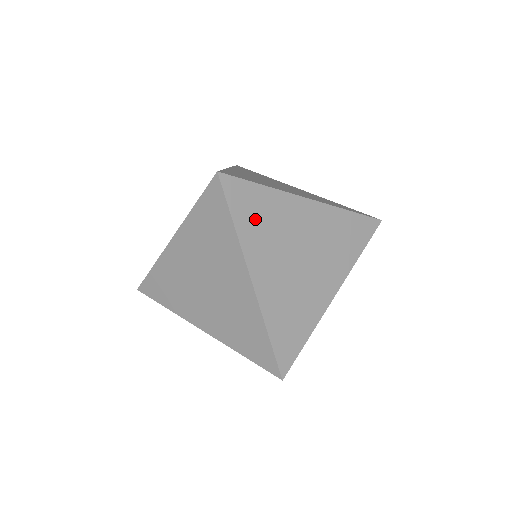
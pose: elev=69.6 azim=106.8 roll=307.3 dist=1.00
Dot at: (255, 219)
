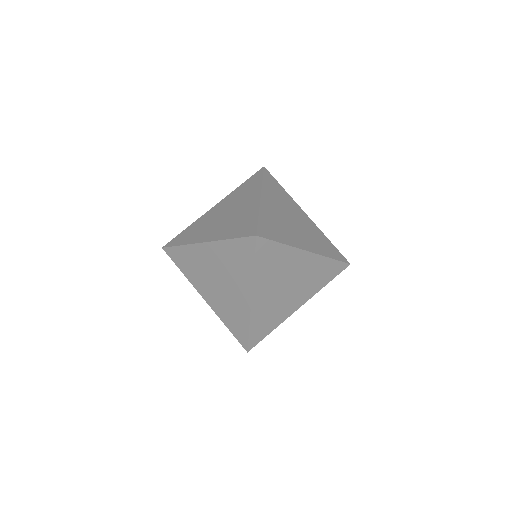
Dot at: (268, 264)
